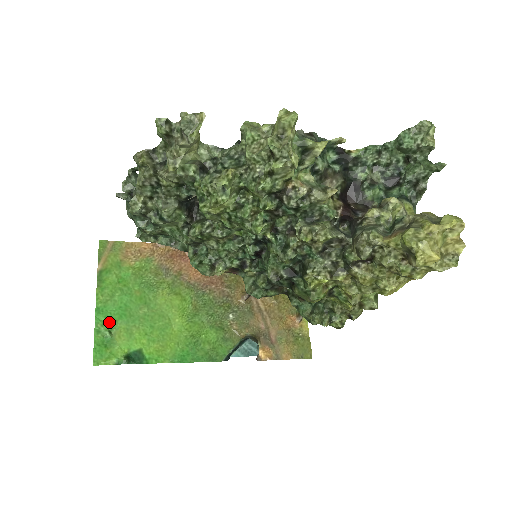
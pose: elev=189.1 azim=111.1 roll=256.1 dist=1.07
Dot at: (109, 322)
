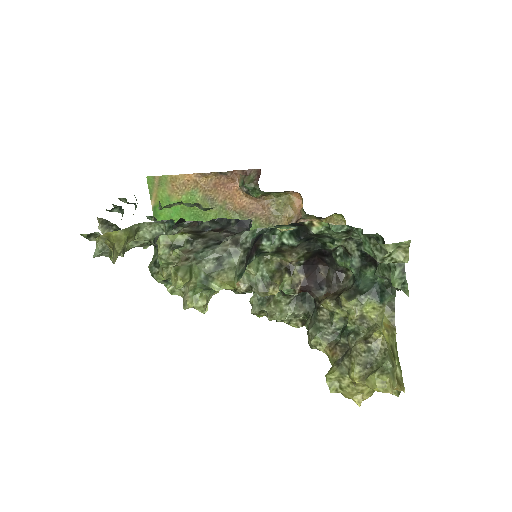
Dot at: occluded
